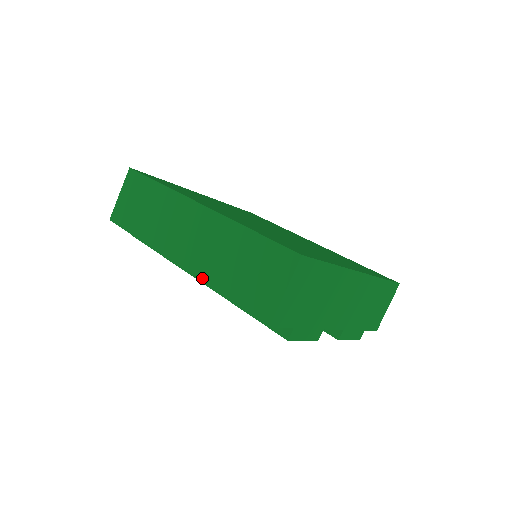
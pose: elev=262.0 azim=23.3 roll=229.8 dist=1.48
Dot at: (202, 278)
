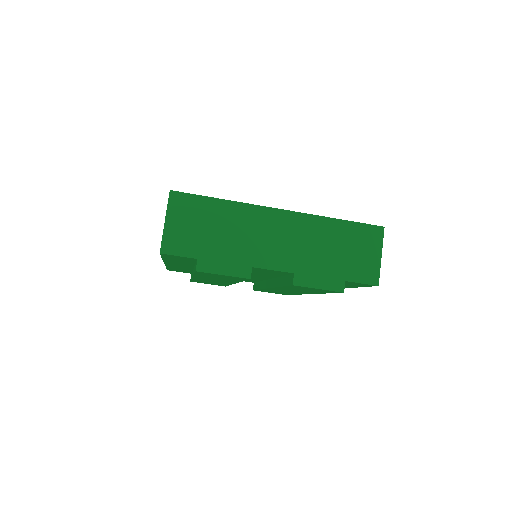
Dot at: occluded
